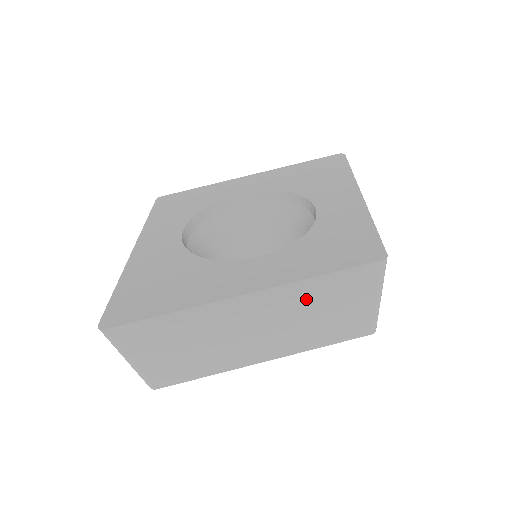
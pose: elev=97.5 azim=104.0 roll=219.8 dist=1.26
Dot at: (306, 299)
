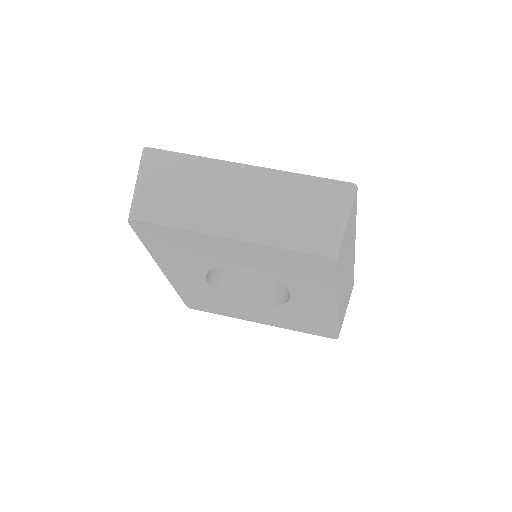
Dot at: (287, 190)
